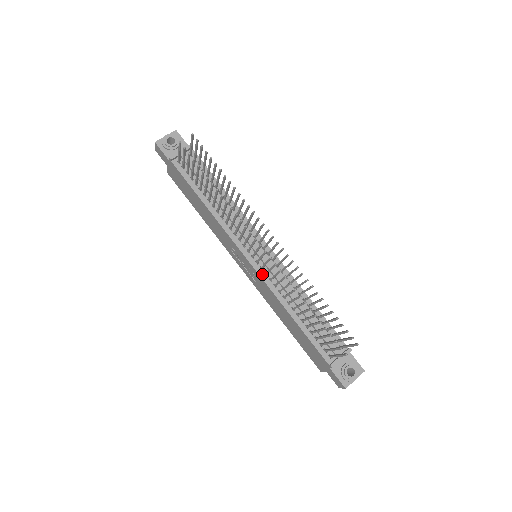
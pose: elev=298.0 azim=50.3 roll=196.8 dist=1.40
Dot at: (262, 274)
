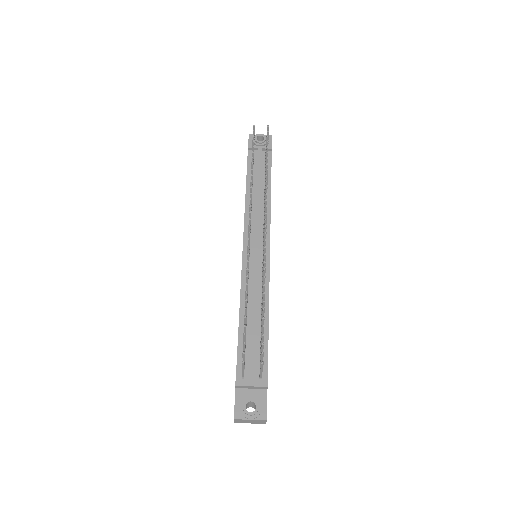
Dot at: (245, 267)
